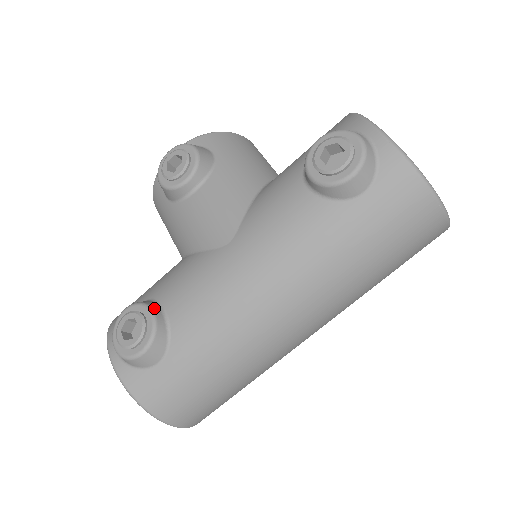
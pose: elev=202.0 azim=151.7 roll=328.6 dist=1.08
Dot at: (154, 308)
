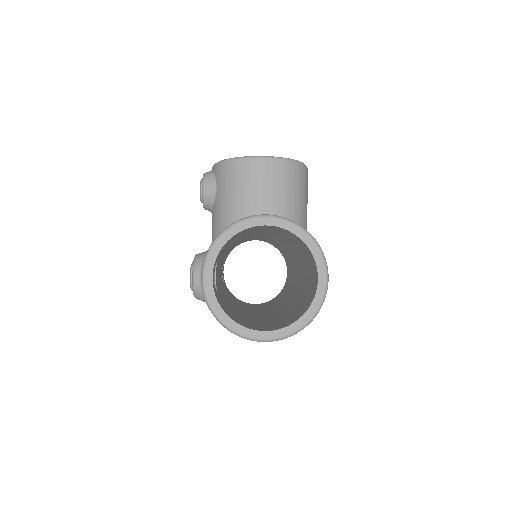
Dot at: occluded
